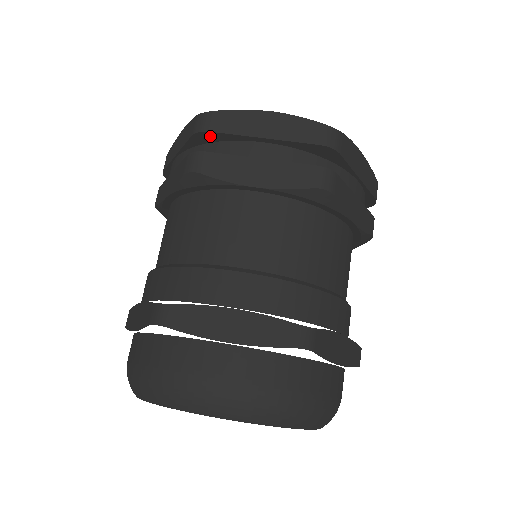
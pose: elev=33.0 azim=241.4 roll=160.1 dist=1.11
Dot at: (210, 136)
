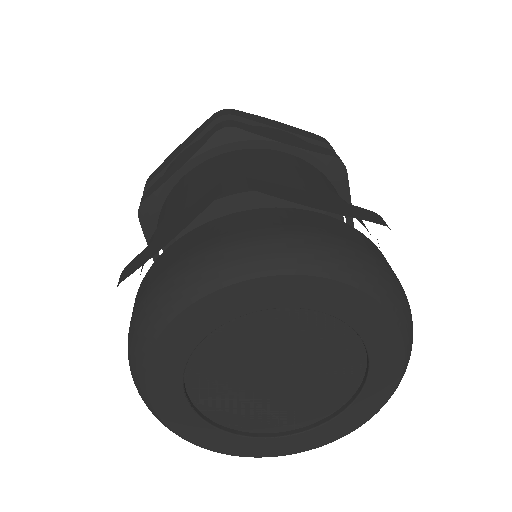
Dot at: occluded
